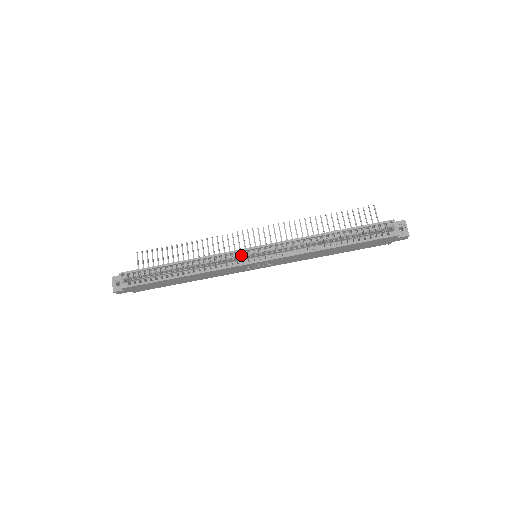
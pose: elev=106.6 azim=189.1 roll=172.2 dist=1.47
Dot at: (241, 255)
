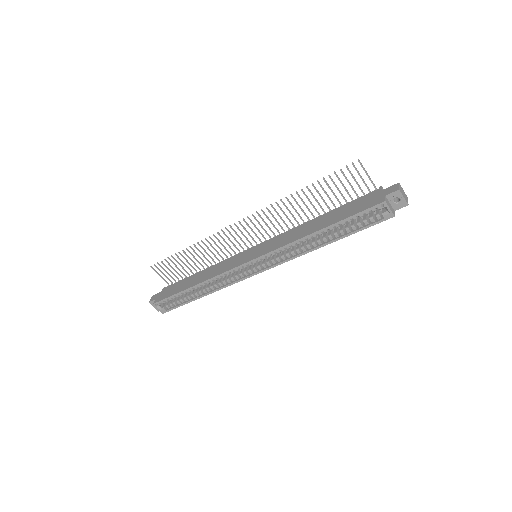
Dot at: occluded
